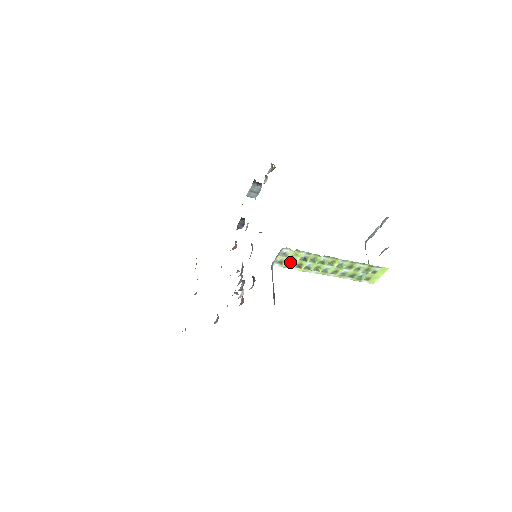
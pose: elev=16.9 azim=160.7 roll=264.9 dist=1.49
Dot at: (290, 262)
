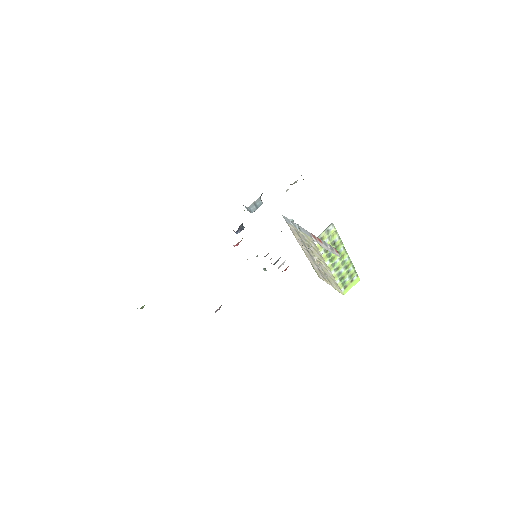
Dot at: occluded
